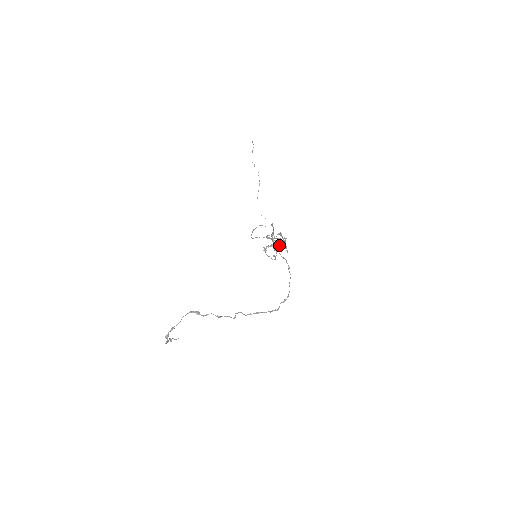
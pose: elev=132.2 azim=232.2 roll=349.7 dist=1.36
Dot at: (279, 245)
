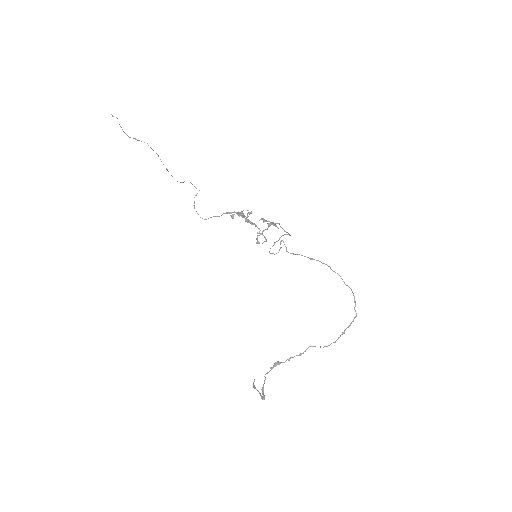
Dot at: occluded
